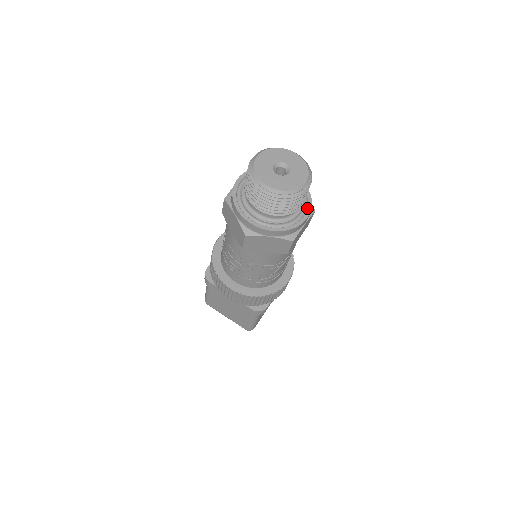
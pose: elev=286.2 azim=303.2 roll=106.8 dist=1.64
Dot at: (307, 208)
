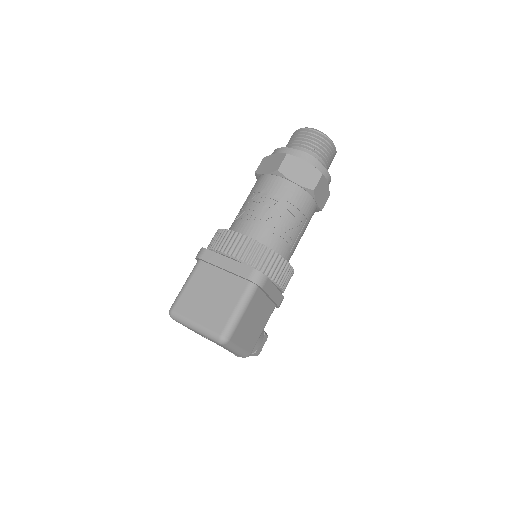
Dot at: occluded
